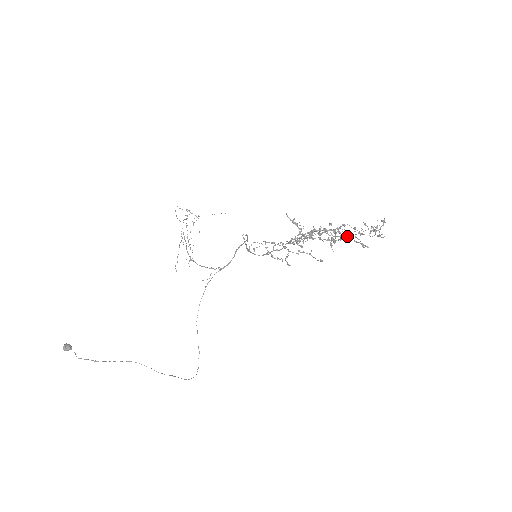
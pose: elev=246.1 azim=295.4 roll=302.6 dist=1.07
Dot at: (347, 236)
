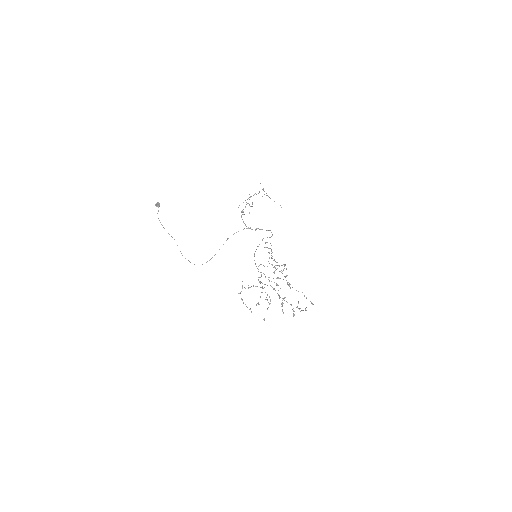
Dot at: occluded
